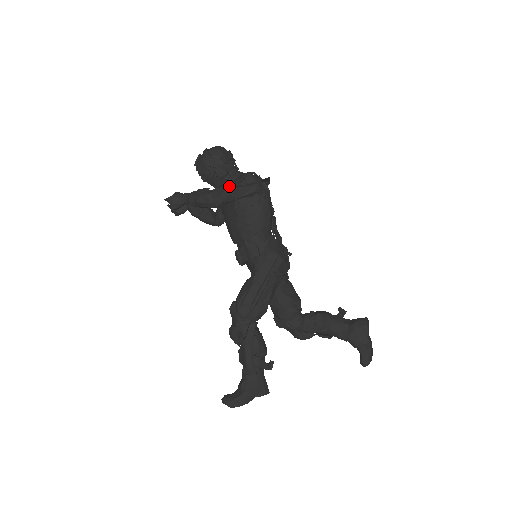
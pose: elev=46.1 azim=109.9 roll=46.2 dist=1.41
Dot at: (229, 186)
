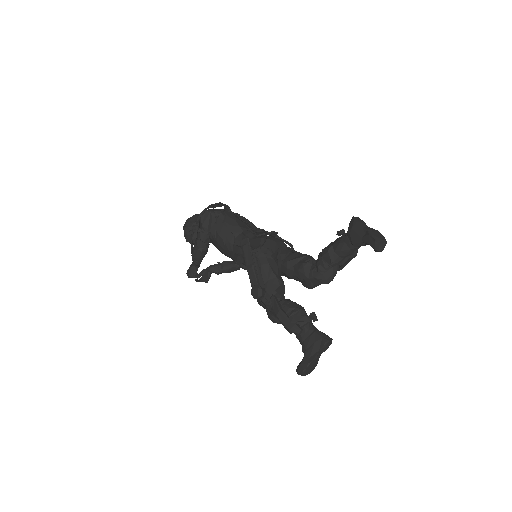
Dot at: (197, 229)
